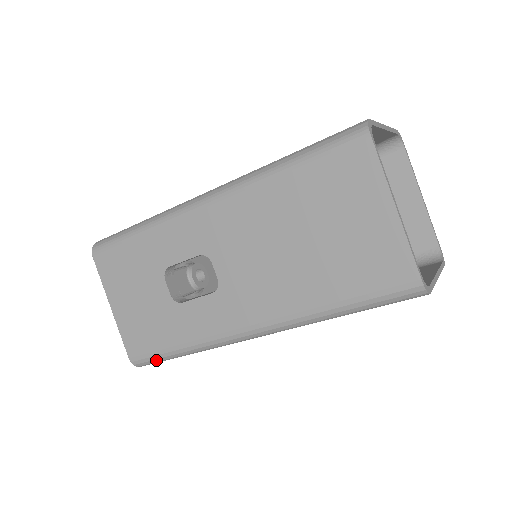
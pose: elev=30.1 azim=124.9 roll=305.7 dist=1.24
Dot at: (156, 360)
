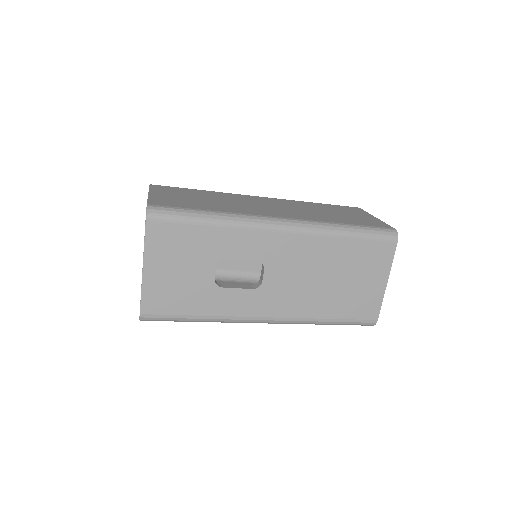
Dot at: (167, 320)
